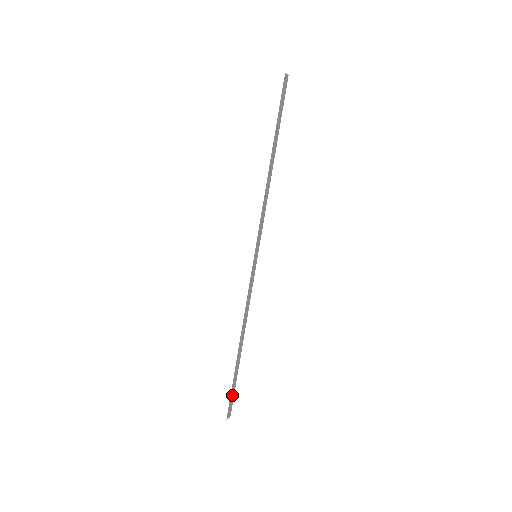
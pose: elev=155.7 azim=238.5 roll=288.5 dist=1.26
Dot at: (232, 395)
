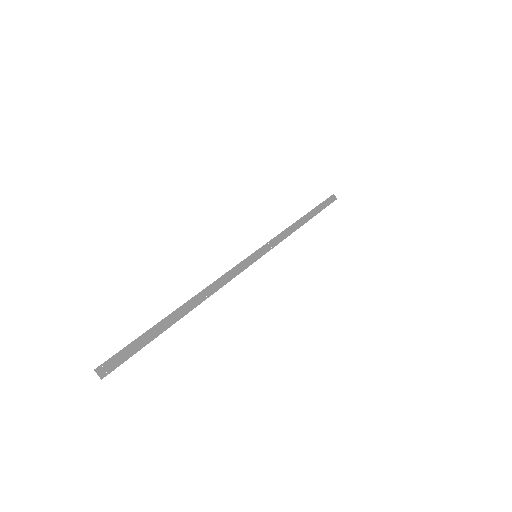
Dot at: (130, 350)
